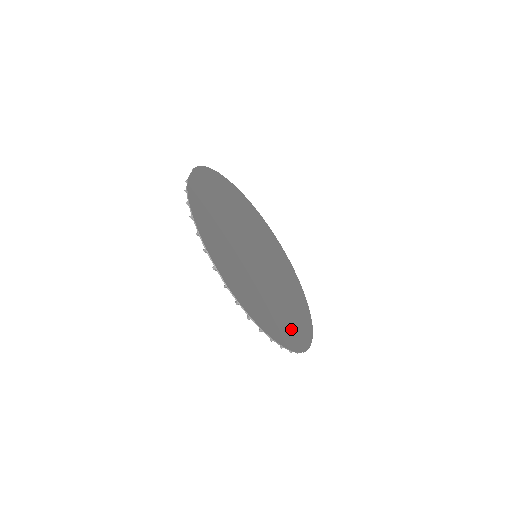
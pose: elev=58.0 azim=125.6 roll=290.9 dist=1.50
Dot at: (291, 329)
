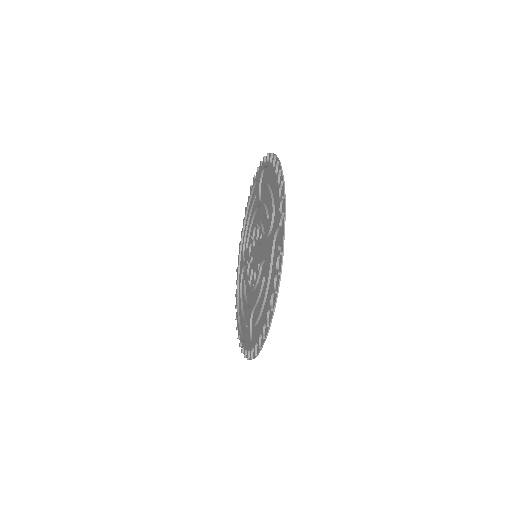
Dot at: occluded
